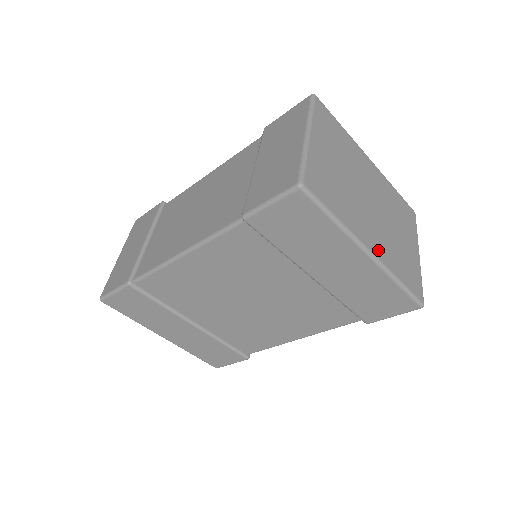
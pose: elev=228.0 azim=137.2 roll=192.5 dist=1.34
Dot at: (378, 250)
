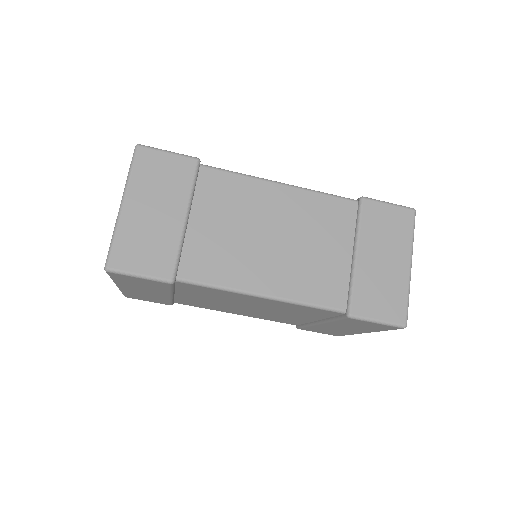
Dot at: occluded
